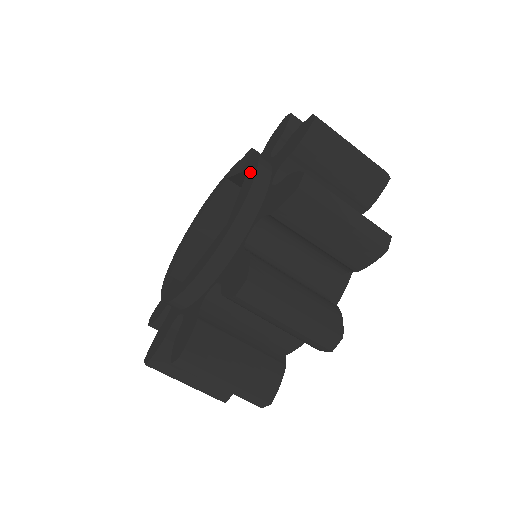
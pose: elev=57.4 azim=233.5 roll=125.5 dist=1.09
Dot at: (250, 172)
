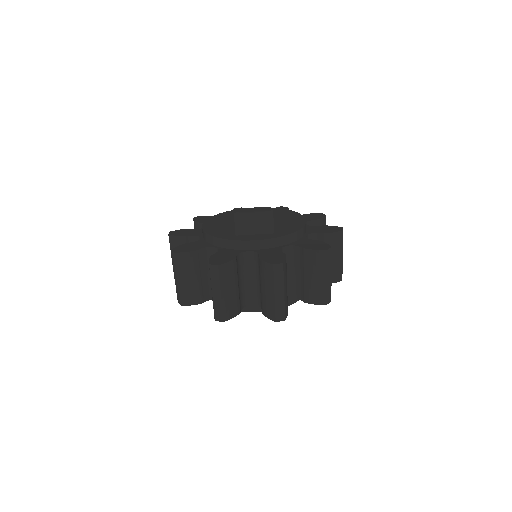
Dot at: (299, 222)
